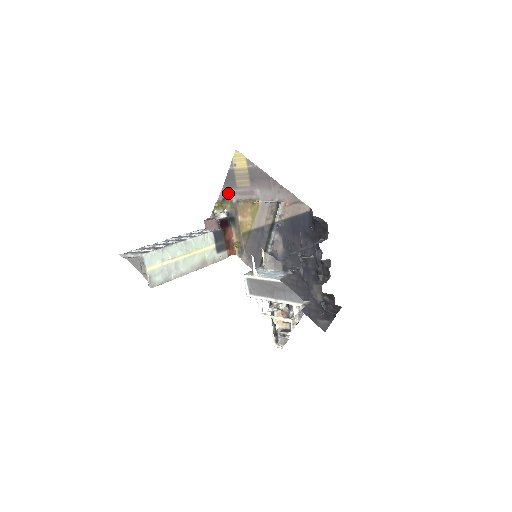
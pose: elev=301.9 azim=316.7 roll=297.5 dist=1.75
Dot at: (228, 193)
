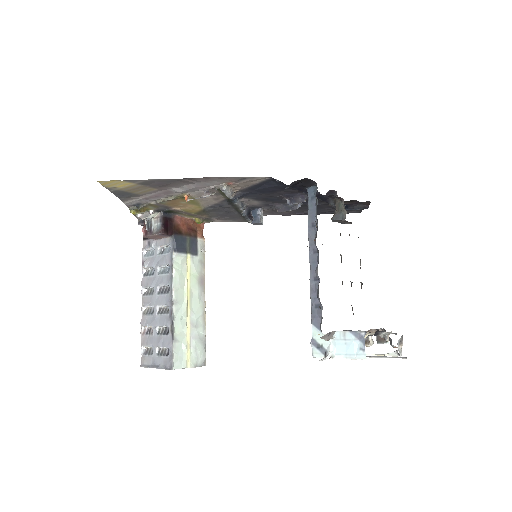
Dot at: (136, 202)
